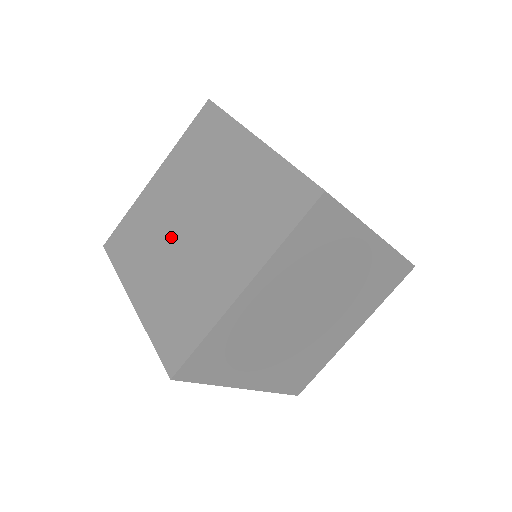
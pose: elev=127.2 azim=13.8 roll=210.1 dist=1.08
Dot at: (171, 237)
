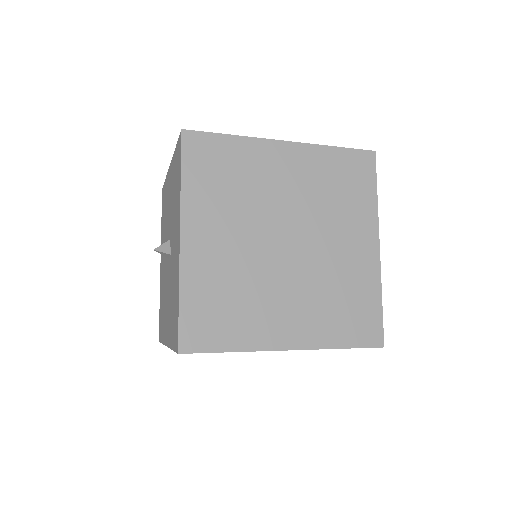
Dot at: (262, 228)
